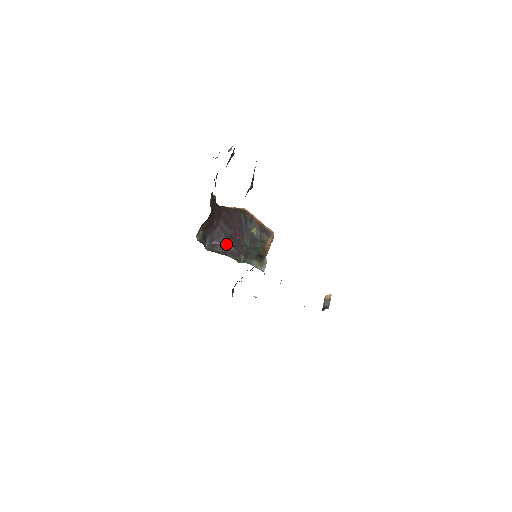
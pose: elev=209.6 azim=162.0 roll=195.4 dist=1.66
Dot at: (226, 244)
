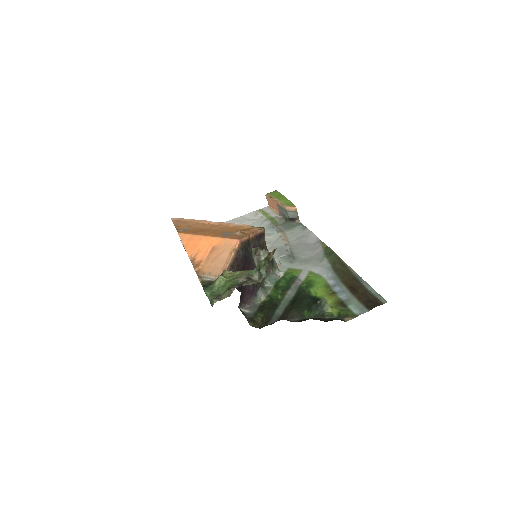
Dot at: (251, 288)
